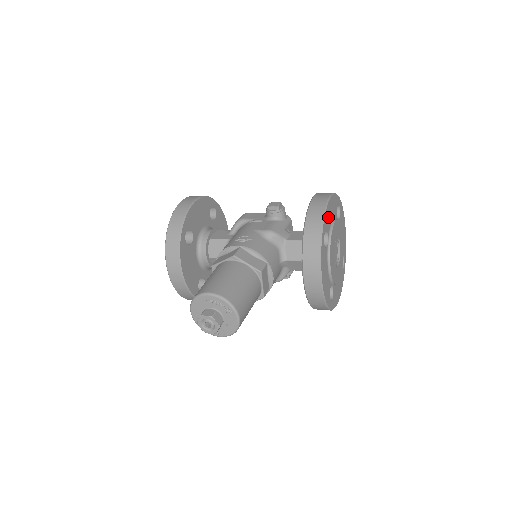
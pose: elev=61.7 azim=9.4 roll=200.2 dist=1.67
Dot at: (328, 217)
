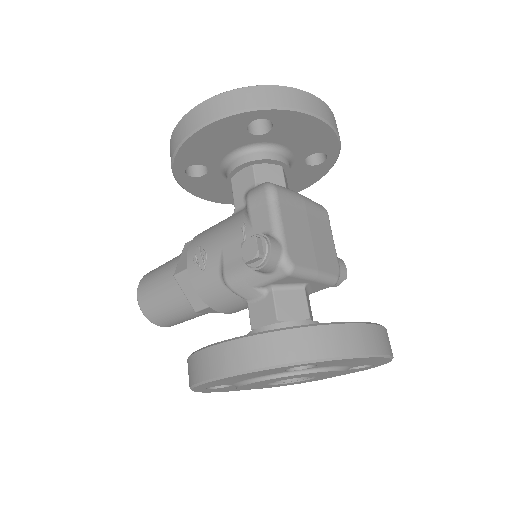
Dot at: (220, 382)
